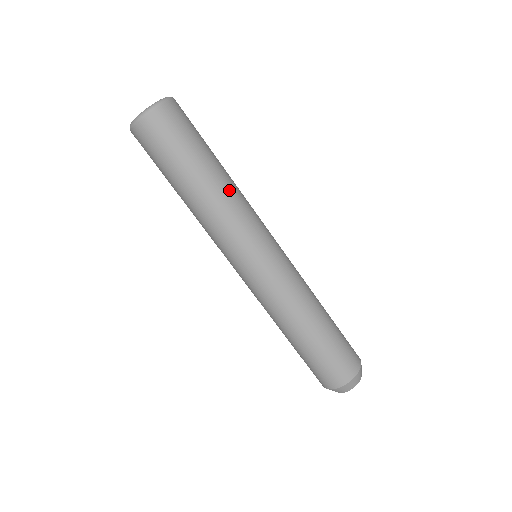
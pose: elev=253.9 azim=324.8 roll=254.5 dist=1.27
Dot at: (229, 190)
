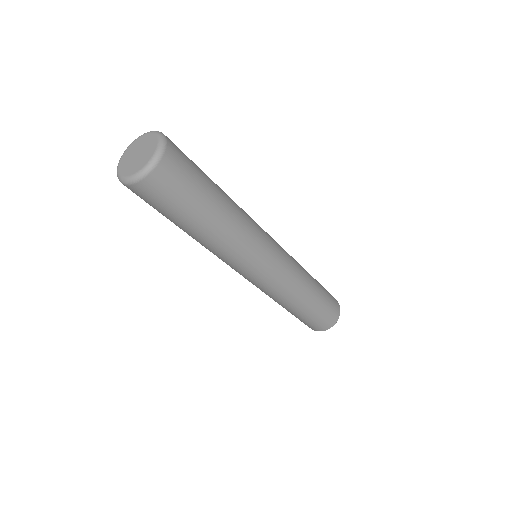
Dot at: (237, 216)
